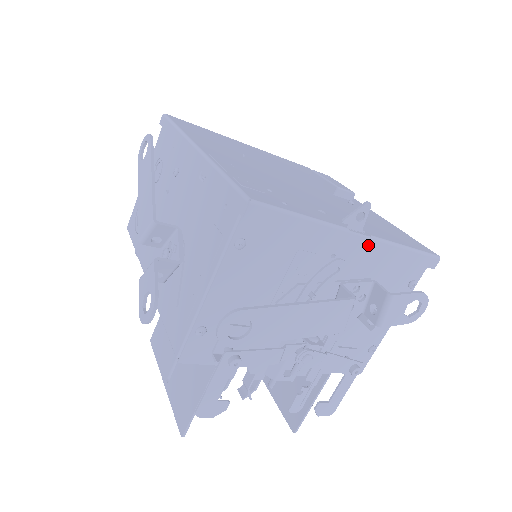
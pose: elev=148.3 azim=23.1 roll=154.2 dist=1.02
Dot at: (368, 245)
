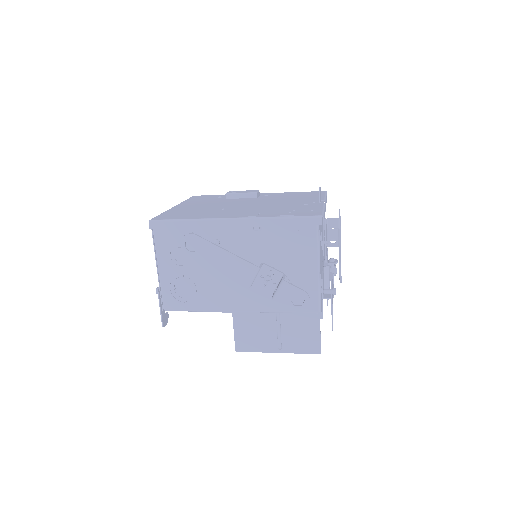
Dot at: occluded
